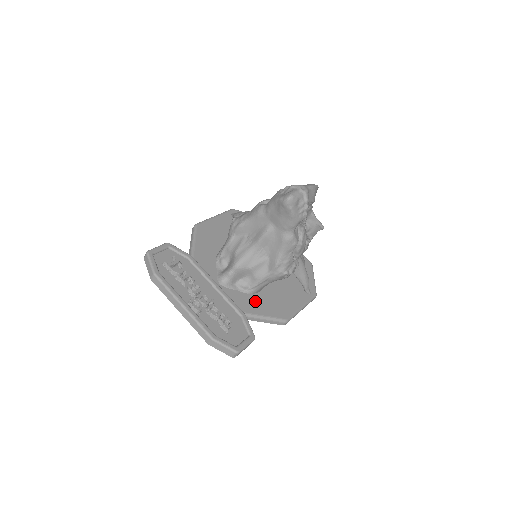
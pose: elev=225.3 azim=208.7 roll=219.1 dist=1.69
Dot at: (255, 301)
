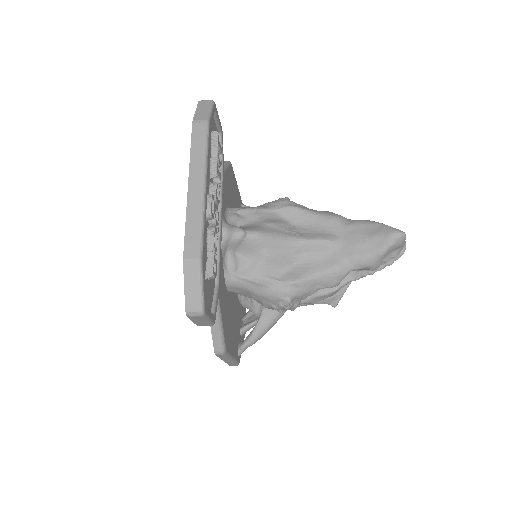
Dot at: (224, 292)
